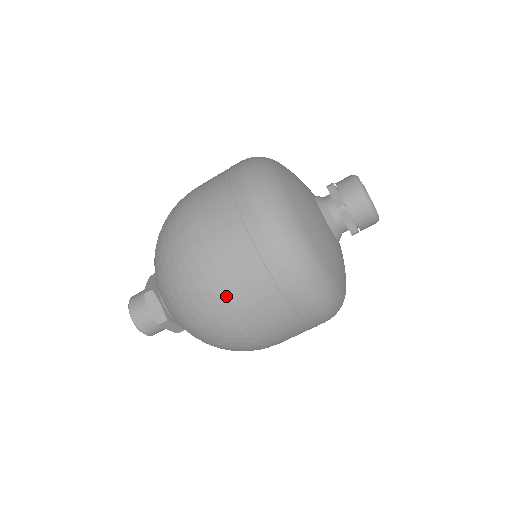
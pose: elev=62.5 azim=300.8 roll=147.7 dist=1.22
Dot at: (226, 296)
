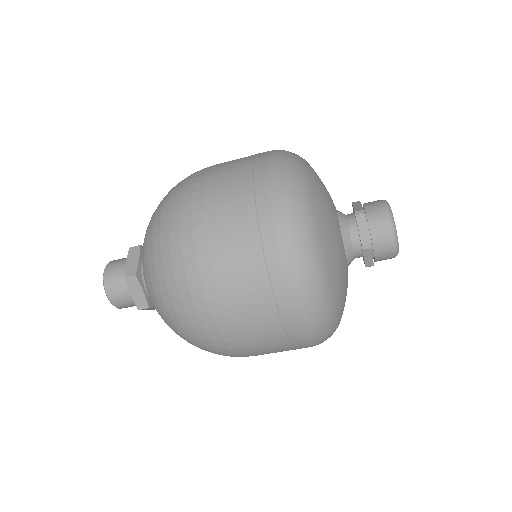
Dot at: (202, 220)
